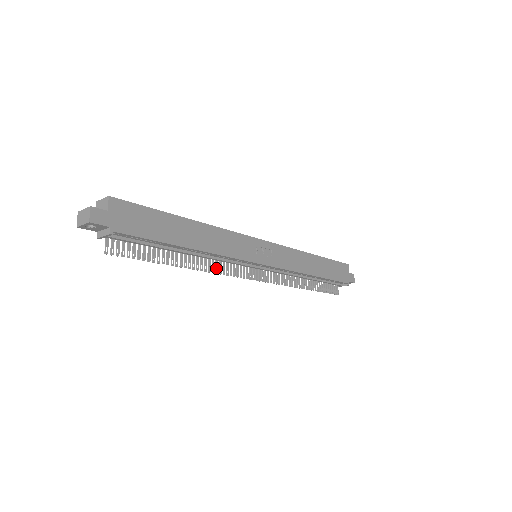
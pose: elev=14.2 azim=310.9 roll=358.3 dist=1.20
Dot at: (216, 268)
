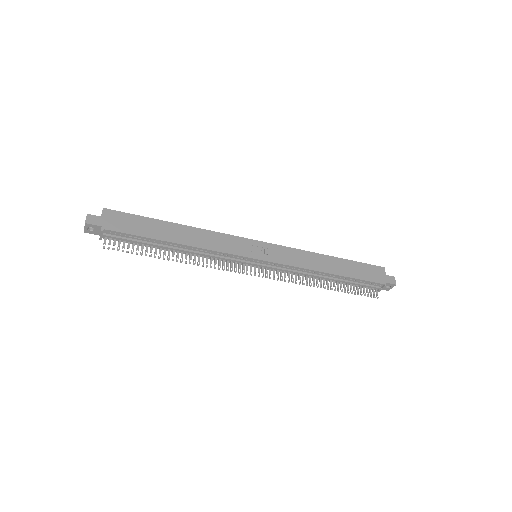
Dot at: (210, 264)
